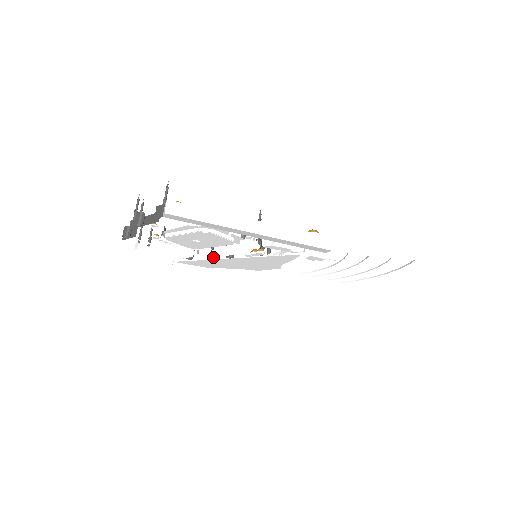
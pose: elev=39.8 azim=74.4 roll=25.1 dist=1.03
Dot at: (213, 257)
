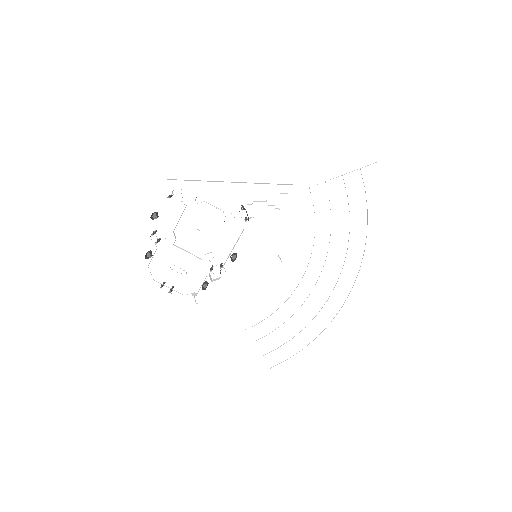
Dot at: occluded
